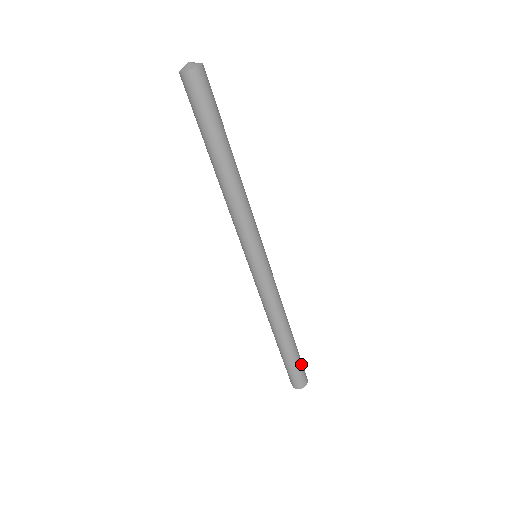
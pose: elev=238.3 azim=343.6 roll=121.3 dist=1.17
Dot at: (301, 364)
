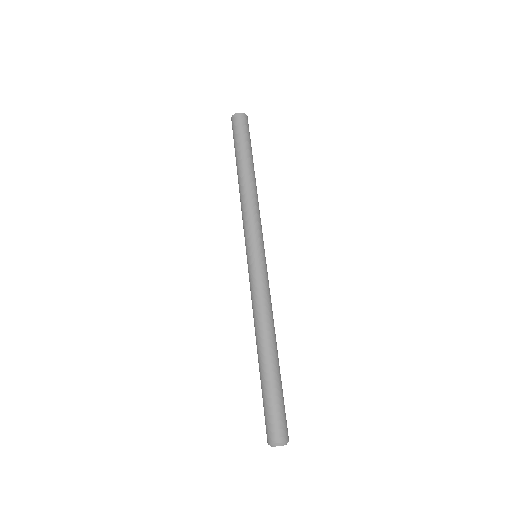
Dot at: (283, 404)
